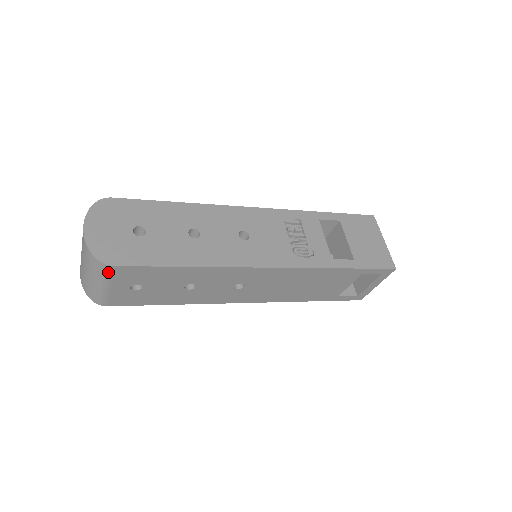
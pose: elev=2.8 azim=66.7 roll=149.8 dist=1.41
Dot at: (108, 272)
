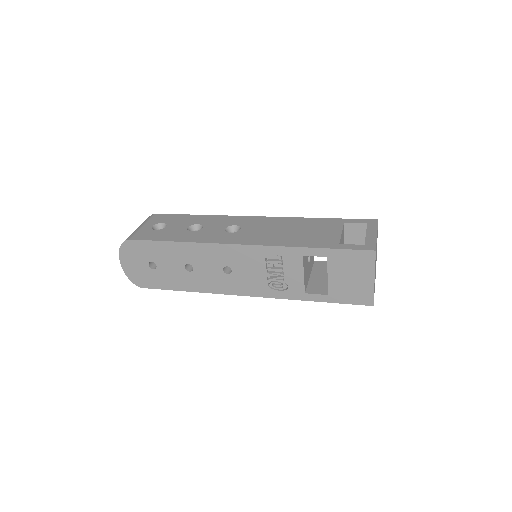
Dot at: occluded
